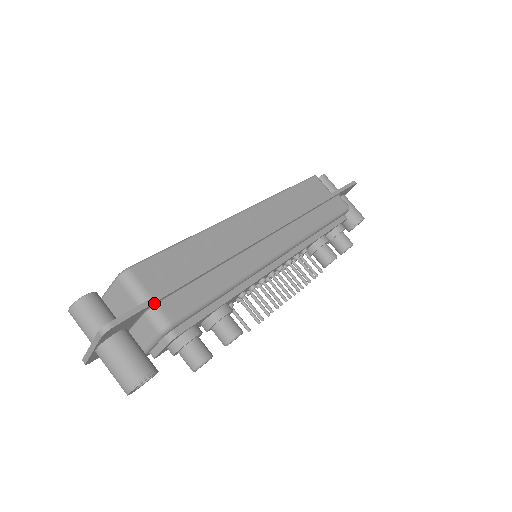
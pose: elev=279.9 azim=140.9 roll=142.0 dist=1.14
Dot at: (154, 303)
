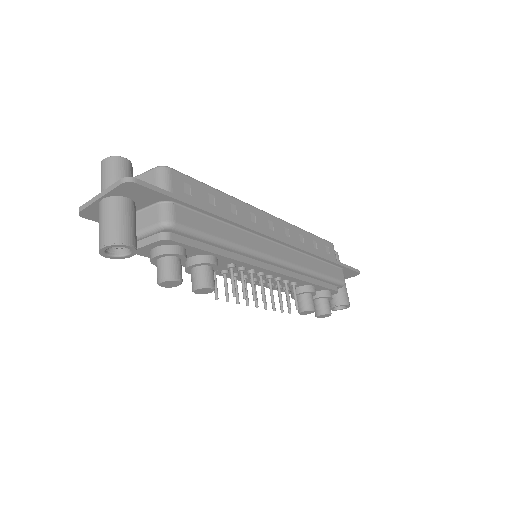
Dot at: (173, 199)
